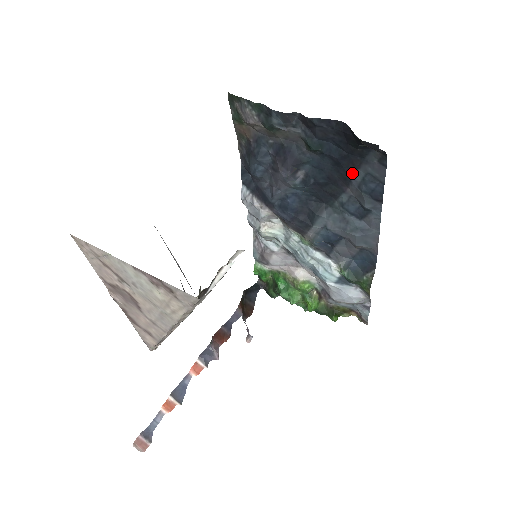
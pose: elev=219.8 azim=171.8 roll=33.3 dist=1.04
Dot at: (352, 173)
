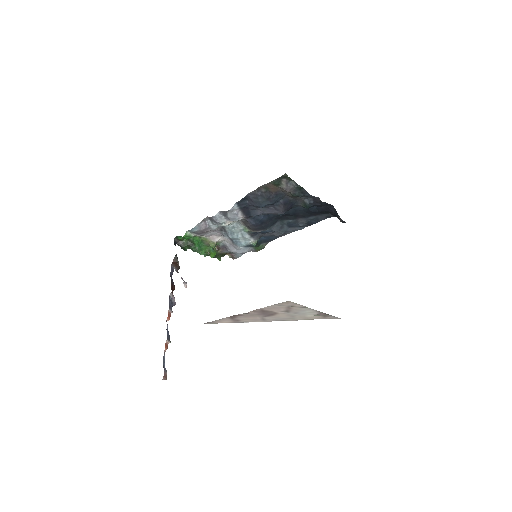
Dot at: (310, 216)
